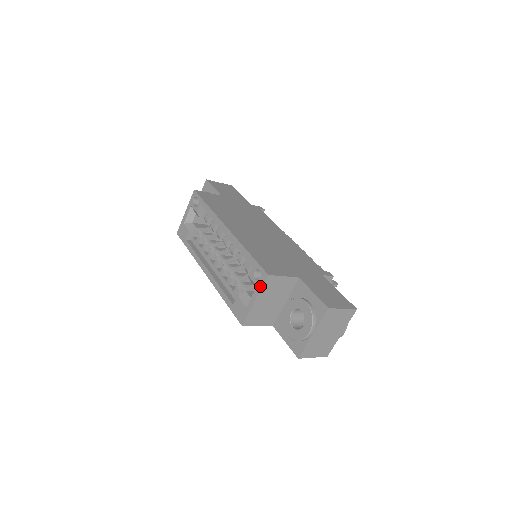
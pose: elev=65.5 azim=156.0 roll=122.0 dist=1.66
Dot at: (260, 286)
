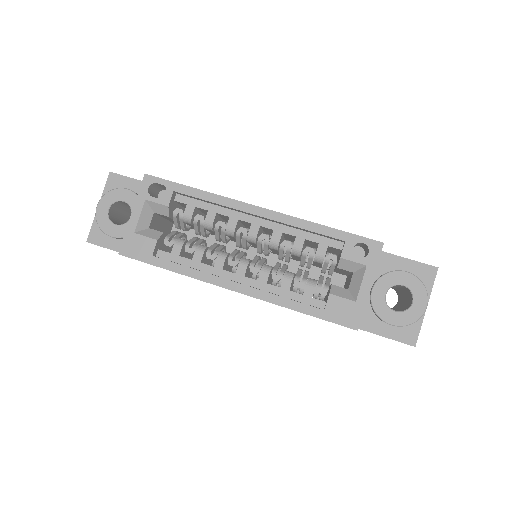
Dot at: (374, 263)
